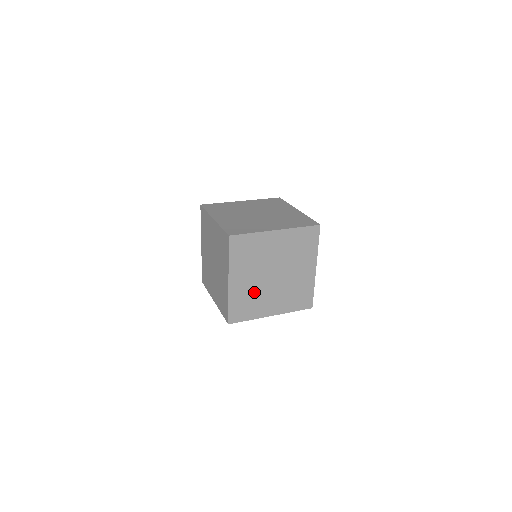
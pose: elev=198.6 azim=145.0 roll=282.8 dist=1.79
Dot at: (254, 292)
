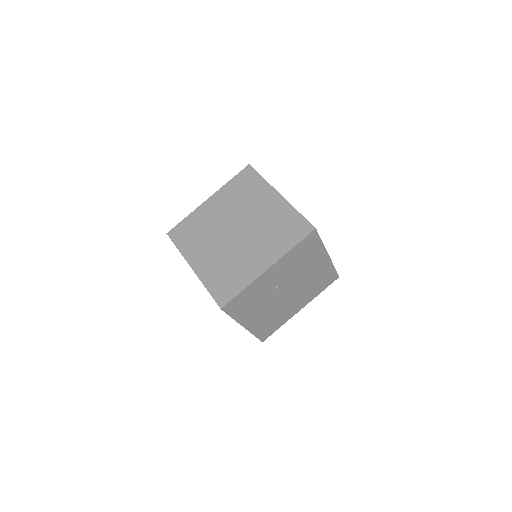
Dot at: (227, 260)
